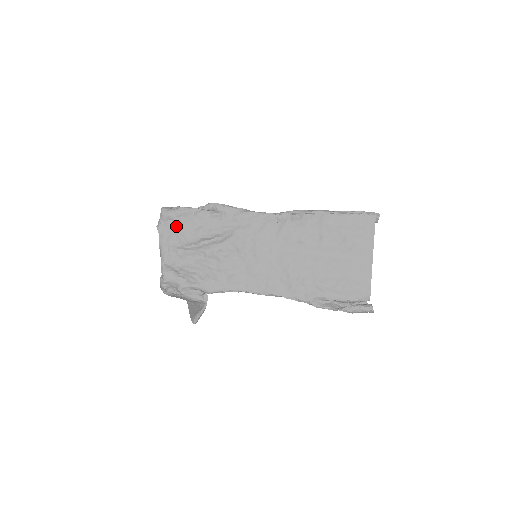
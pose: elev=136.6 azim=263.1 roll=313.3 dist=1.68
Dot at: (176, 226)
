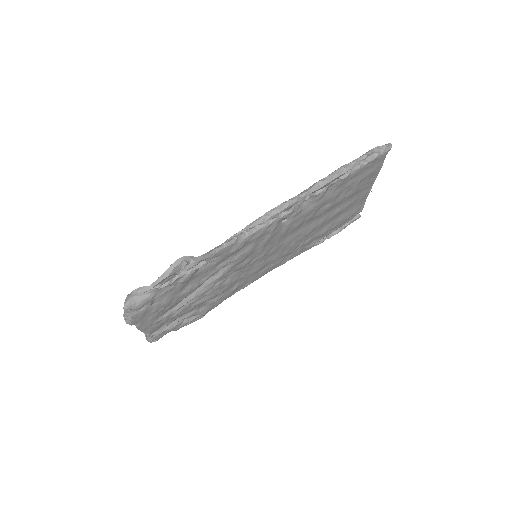
Dot at: (156, 307)
